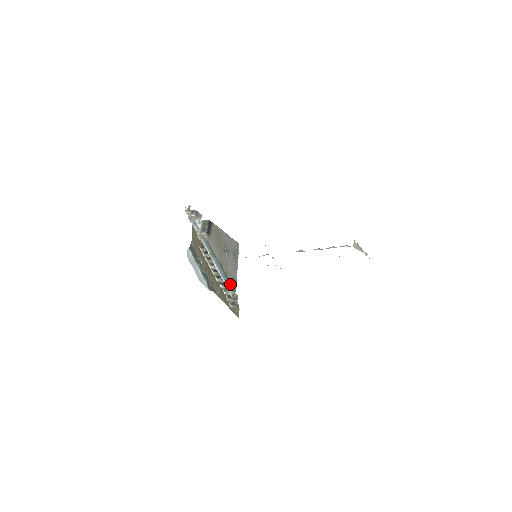
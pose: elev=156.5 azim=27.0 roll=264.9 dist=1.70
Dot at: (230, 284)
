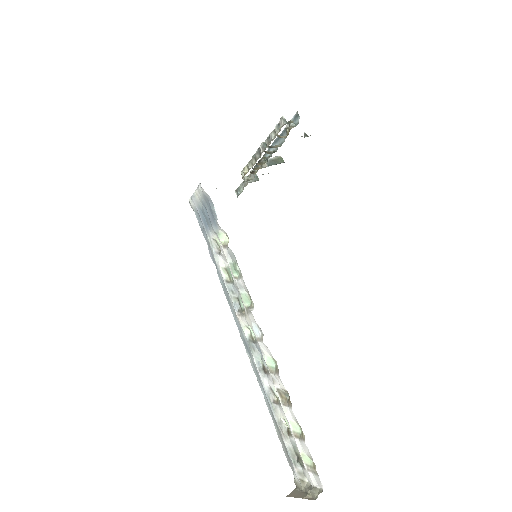
Dot at: occluded
